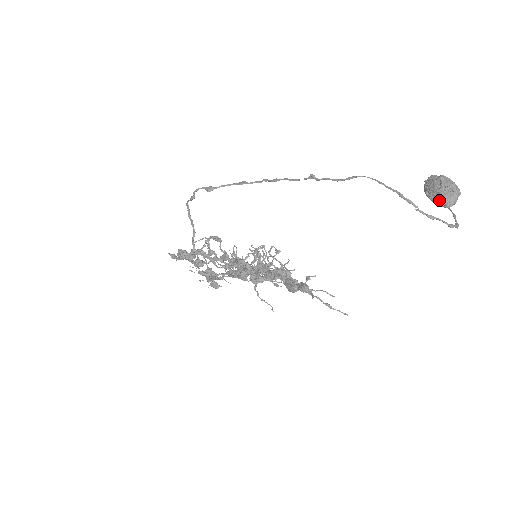
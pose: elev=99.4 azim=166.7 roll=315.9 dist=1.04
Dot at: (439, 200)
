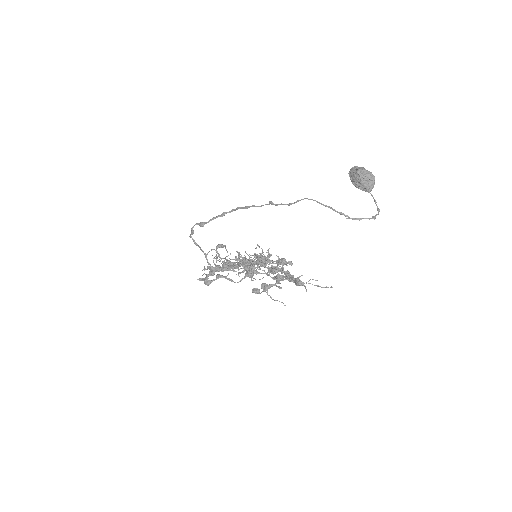
Dot at: (362, 188)
